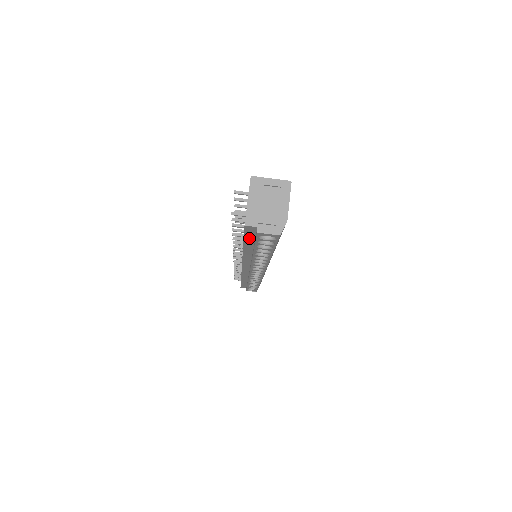
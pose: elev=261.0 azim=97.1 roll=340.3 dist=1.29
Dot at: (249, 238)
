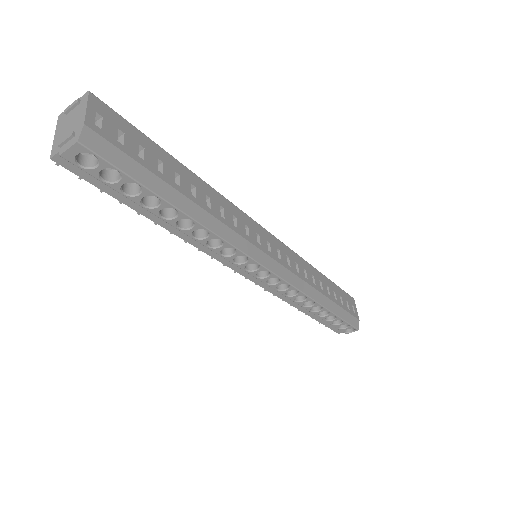
Dot at: (108, 188)
